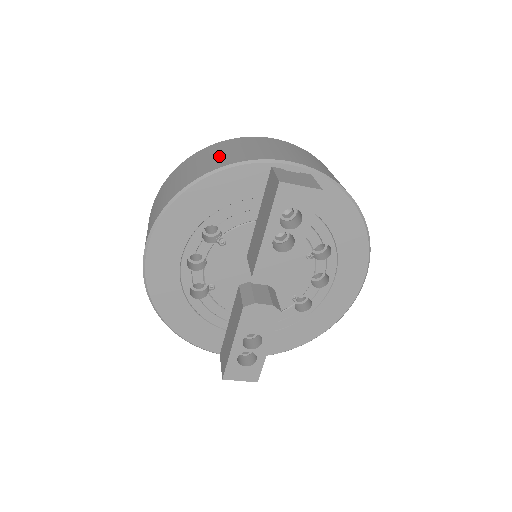
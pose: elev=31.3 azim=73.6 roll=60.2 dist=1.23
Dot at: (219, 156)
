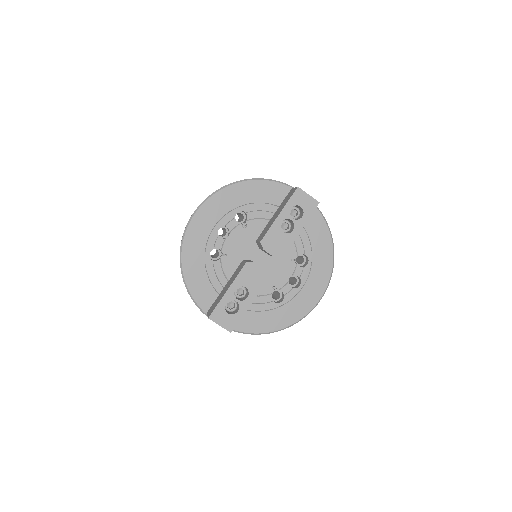
Dot at: occluded
